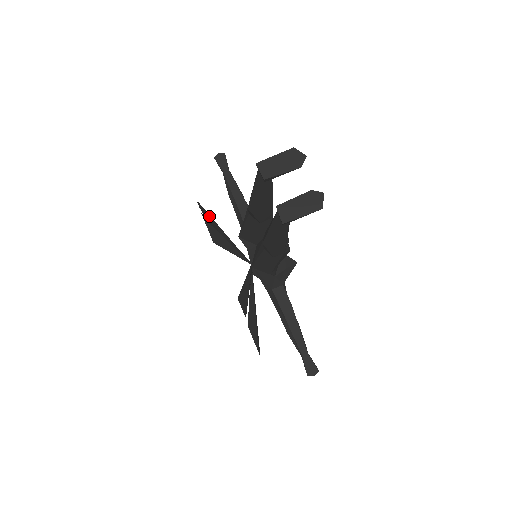
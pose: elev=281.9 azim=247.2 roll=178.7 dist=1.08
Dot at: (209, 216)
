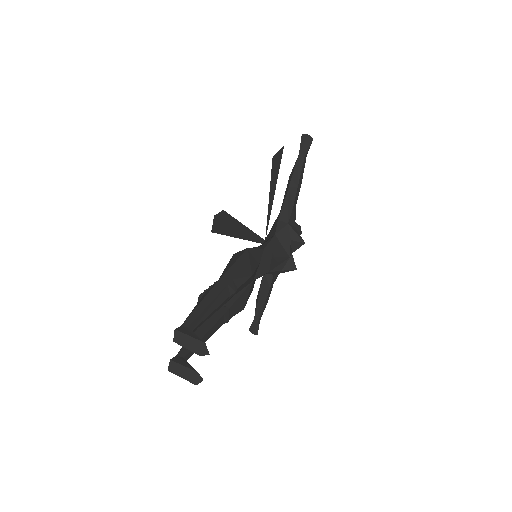
Dot at: (224, 223)
